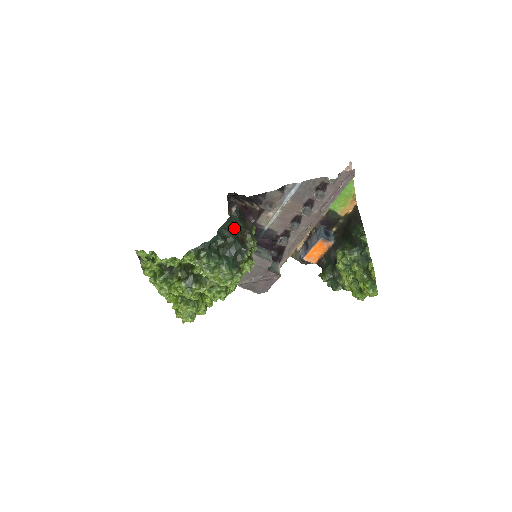
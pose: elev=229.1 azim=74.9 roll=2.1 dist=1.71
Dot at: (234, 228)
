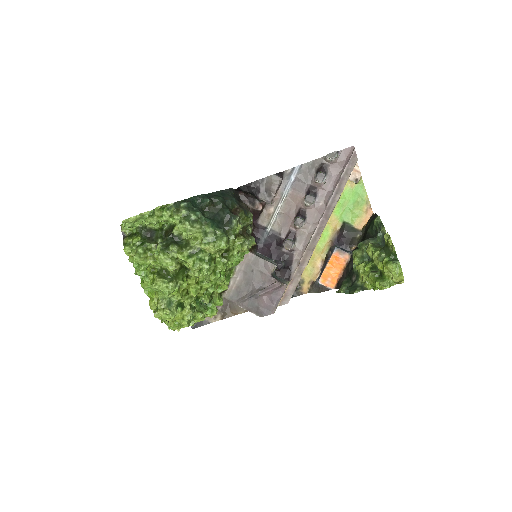
Dot at: (224, 198)
